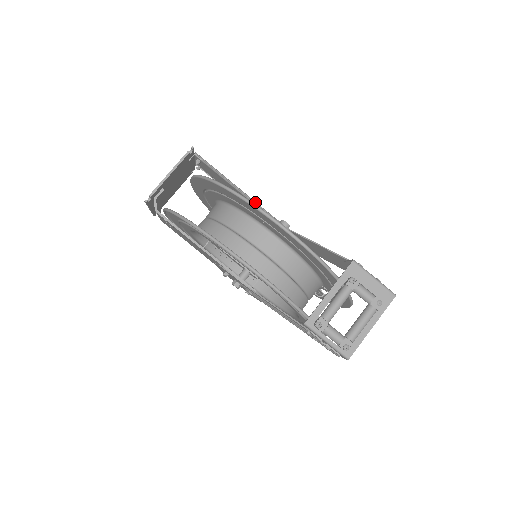
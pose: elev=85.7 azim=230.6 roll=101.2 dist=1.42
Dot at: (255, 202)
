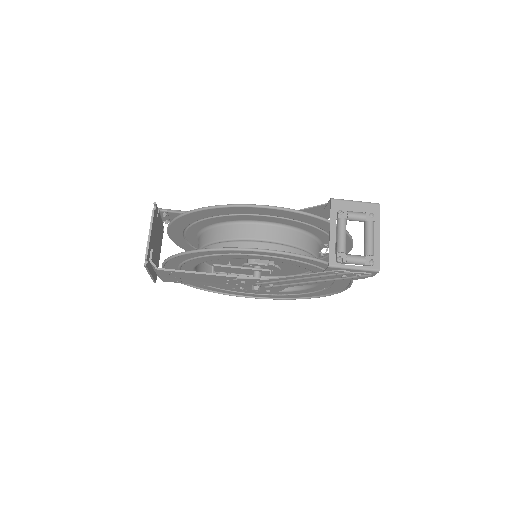
Dot at: occluded
